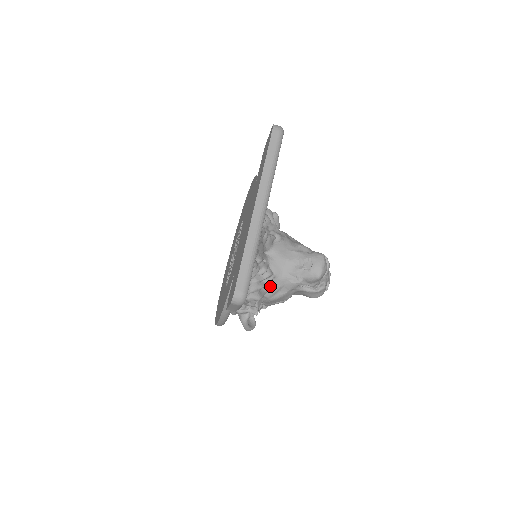
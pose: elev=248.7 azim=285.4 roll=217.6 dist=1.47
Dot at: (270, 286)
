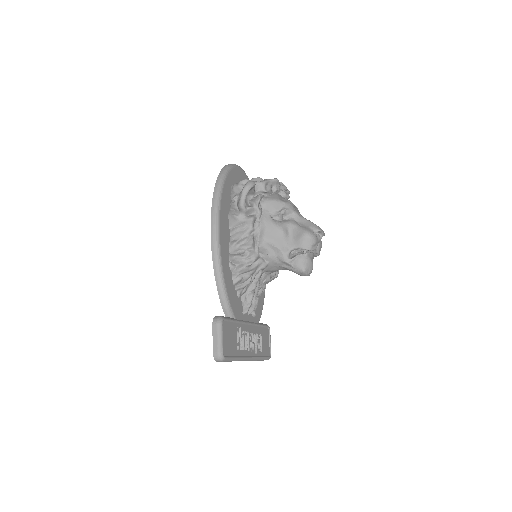
Dot at: occluded
